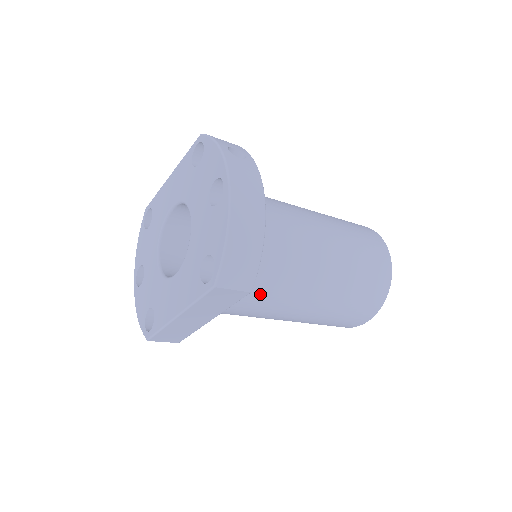
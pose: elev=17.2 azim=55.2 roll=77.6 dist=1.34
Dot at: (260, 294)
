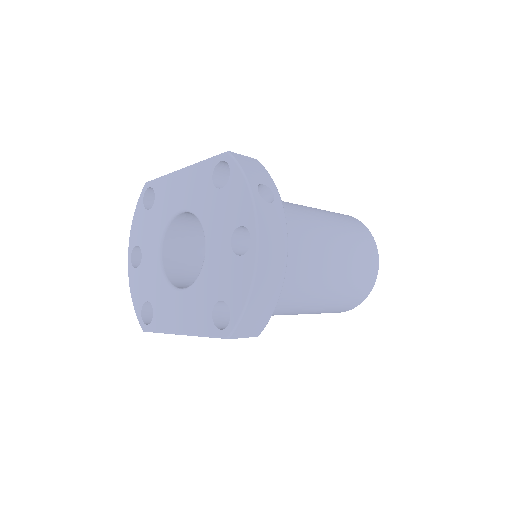
Dot at: occluded
